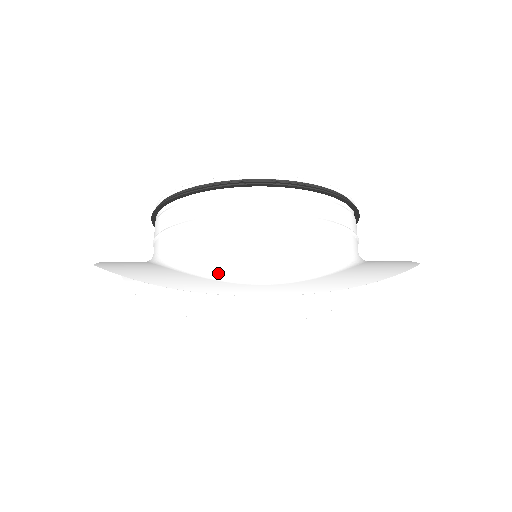
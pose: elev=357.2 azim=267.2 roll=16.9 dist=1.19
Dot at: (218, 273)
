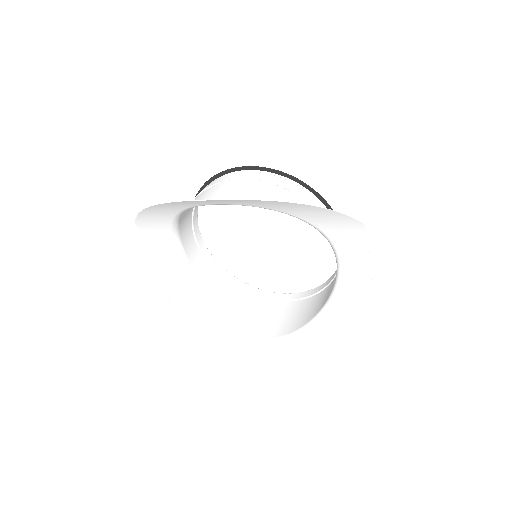
Dot at: occluded
